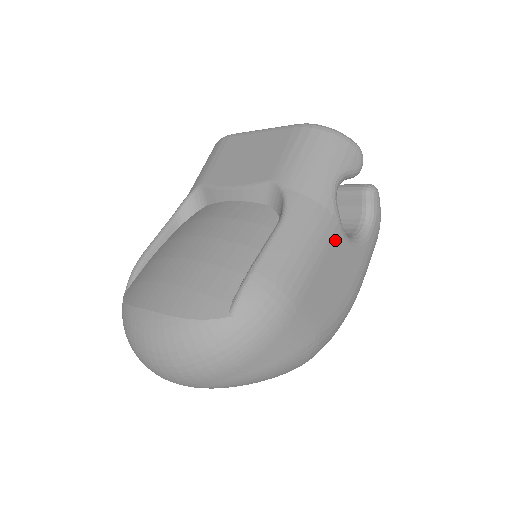
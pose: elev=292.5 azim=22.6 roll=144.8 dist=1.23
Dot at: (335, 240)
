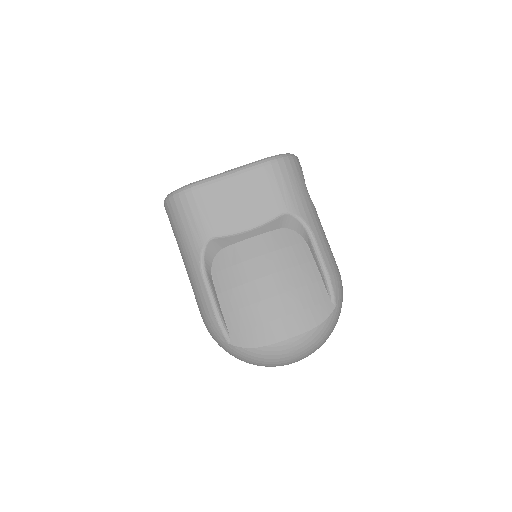
Dot at: occluded
